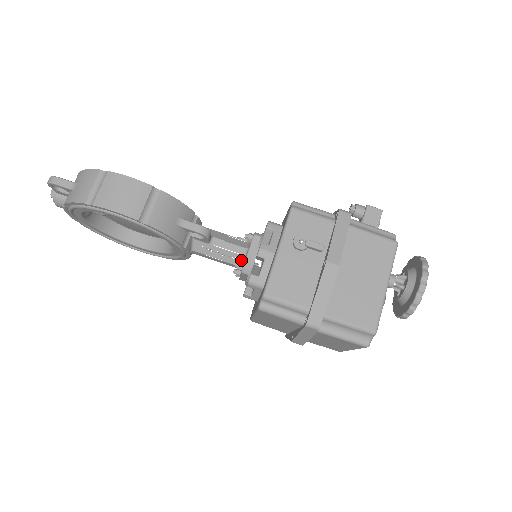
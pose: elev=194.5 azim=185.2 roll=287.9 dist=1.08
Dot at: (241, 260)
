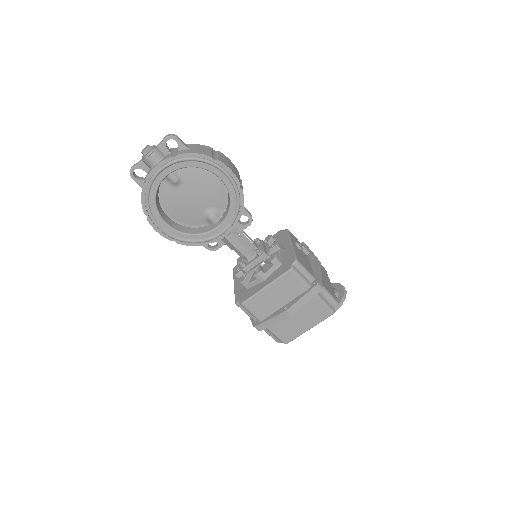
Dot at: occluded
